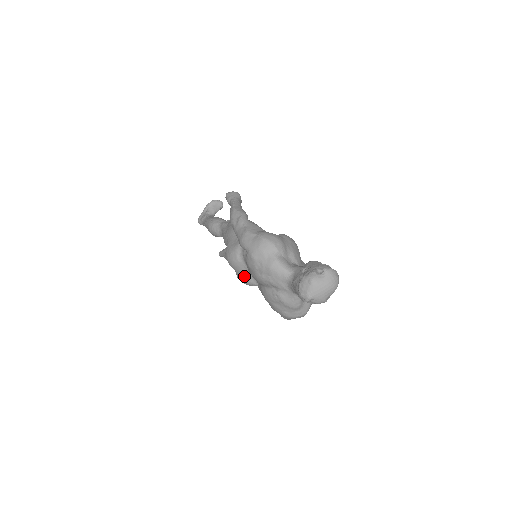
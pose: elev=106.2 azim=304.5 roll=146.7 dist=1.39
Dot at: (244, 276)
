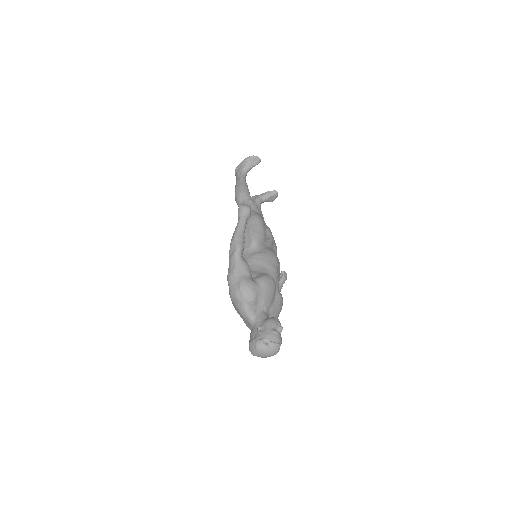
Dot at: occluded
